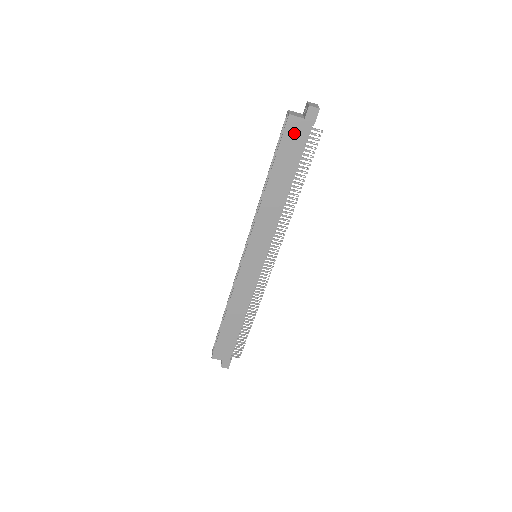
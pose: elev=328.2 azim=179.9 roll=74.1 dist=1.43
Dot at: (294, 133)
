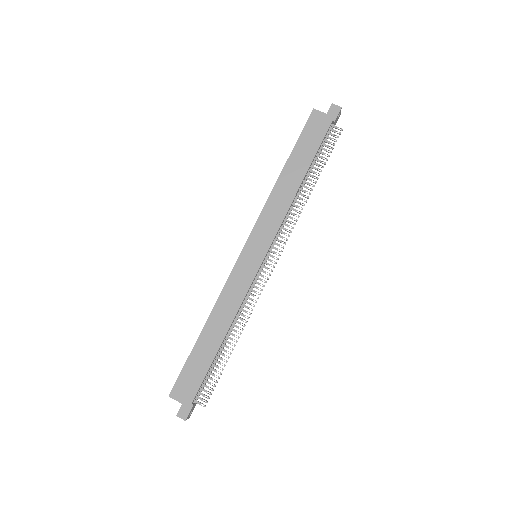
Dot at: (316, 125)
